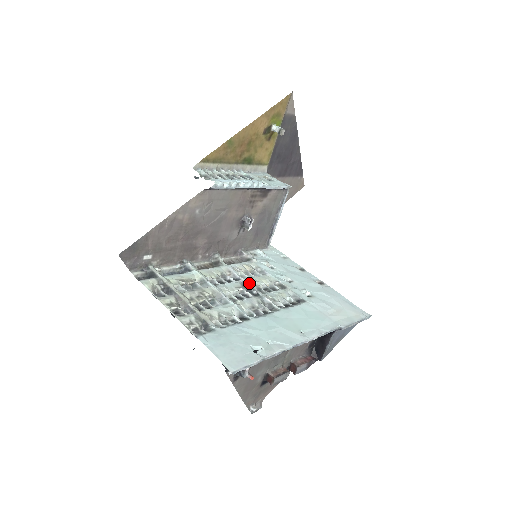
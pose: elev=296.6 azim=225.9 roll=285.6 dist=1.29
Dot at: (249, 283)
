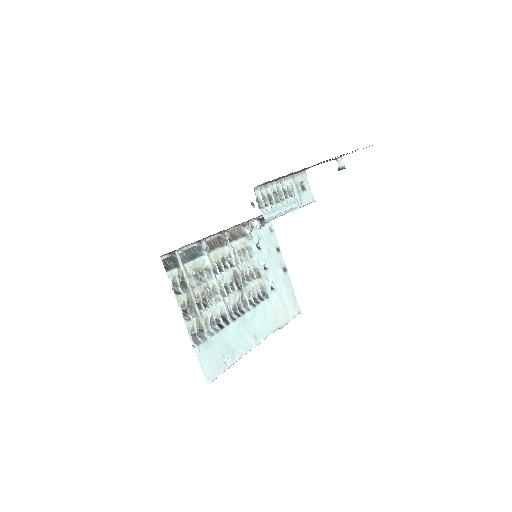
Dot at: (239, 274)
